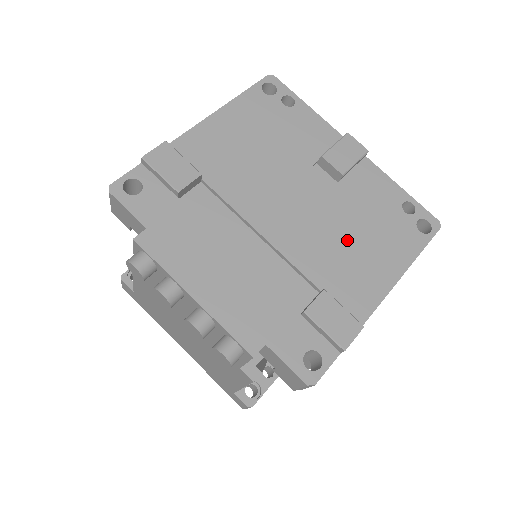
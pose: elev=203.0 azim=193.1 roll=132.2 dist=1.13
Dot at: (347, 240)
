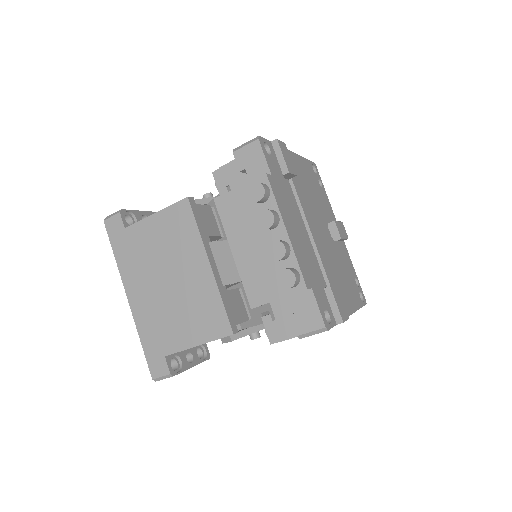
Dot at: (339, 272)
